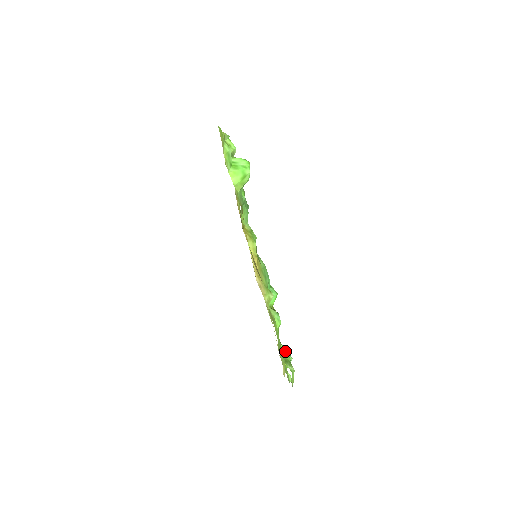
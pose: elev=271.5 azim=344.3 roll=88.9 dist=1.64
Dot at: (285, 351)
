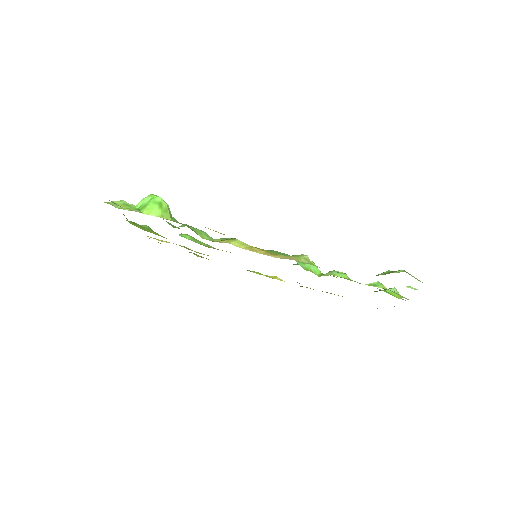
Dot at: (379, 283)
